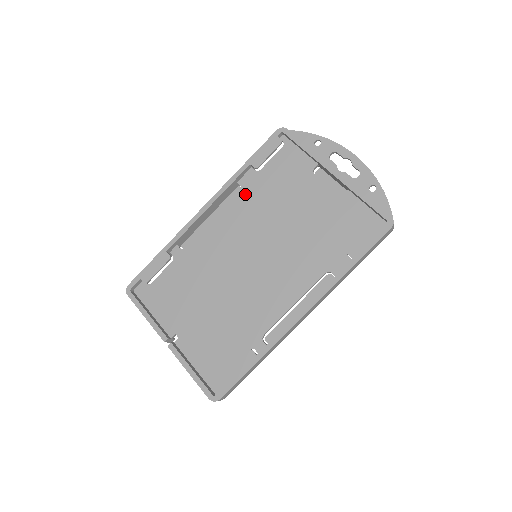
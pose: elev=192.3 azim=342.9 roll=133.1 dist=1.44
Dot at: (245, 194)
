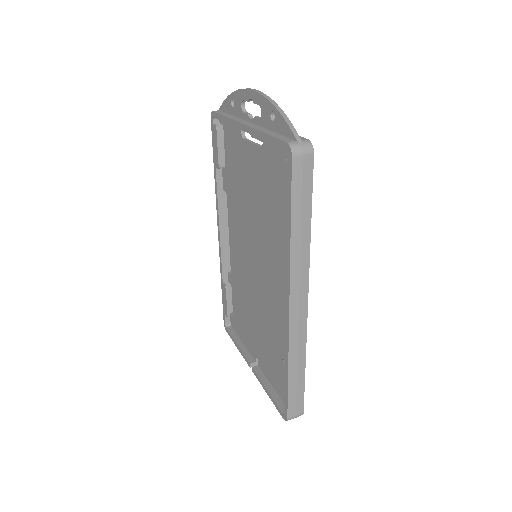
Dot at: (229, 198)
